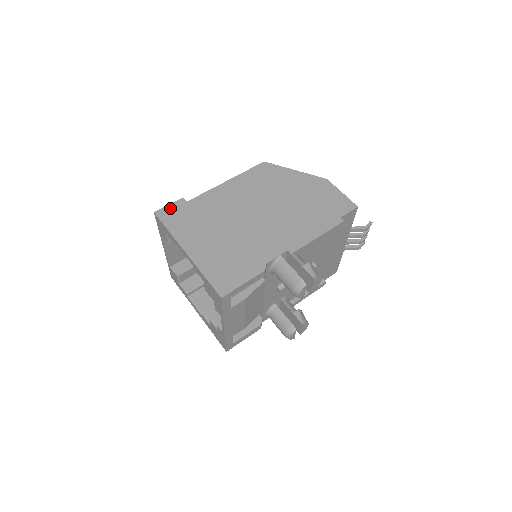
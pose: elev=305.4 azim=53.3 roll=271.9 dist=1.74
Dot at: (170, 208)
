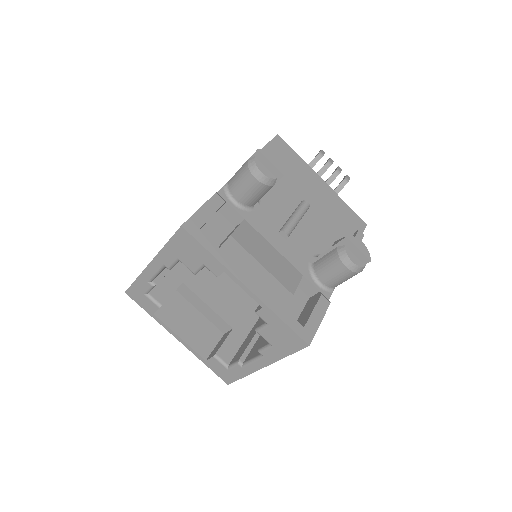
Dot at: occluded
